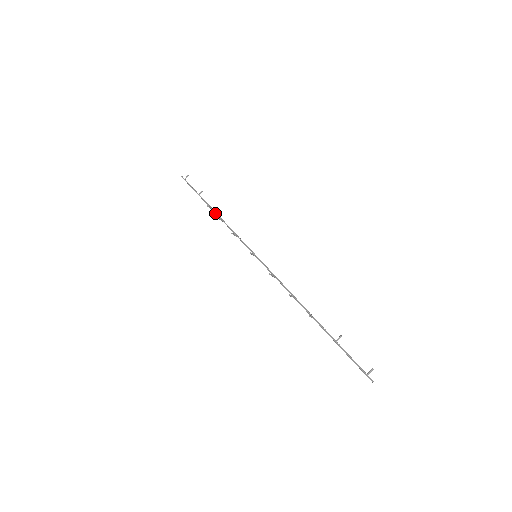
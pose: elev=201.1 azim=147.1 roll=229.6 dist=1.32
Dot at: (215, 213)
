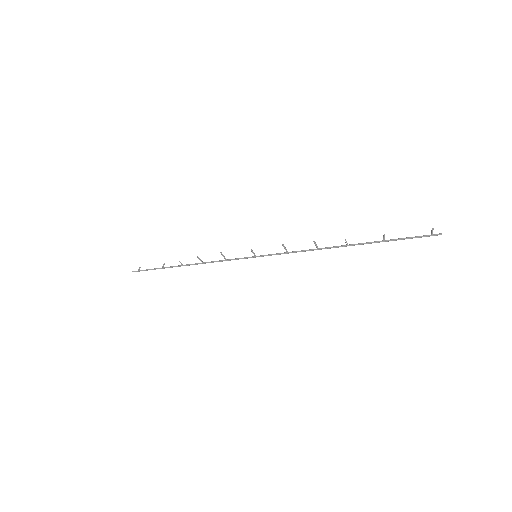
Dot at: (189, 265)
